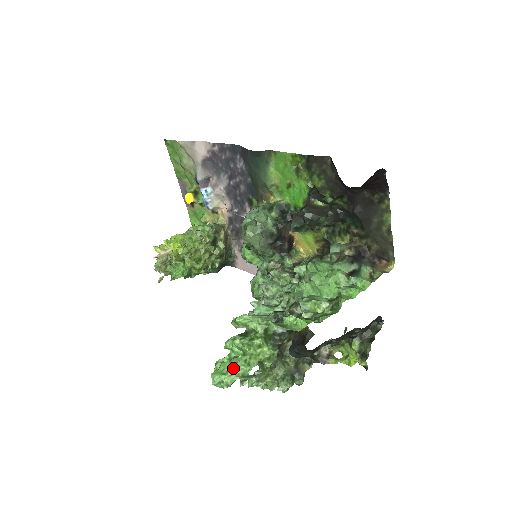
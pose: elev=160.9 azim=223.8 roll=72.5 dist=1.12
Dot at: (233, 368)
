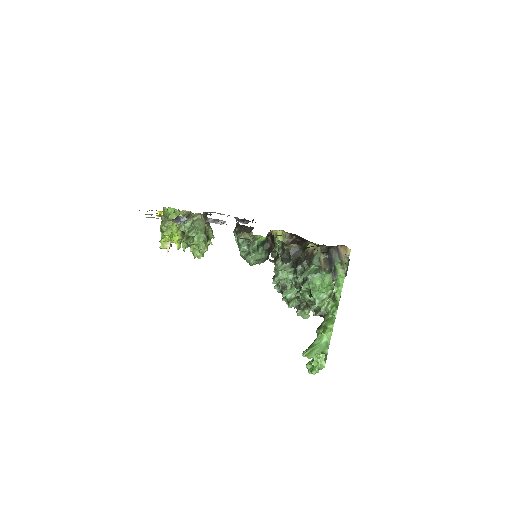
Dot at: (317, 370)
